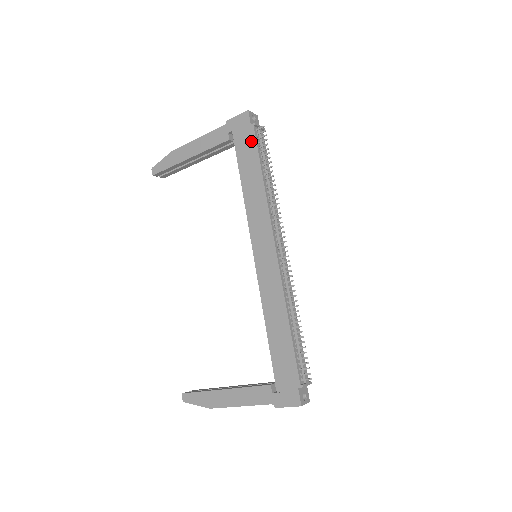
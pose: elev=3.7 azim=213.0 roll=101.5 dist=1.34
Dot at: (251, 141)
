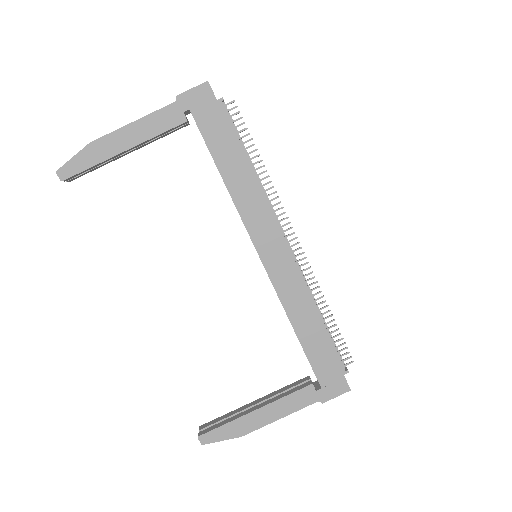
Dot at: (223, 121)
